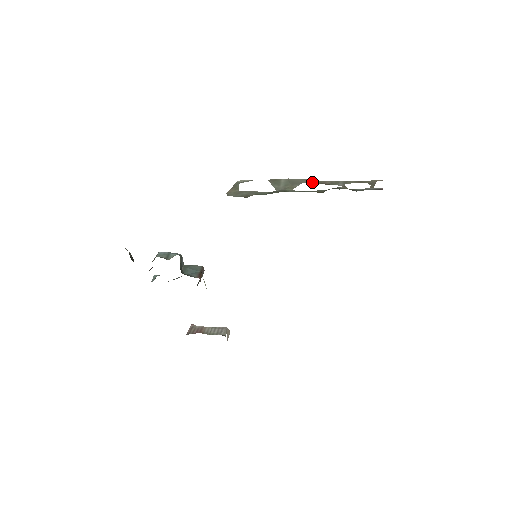
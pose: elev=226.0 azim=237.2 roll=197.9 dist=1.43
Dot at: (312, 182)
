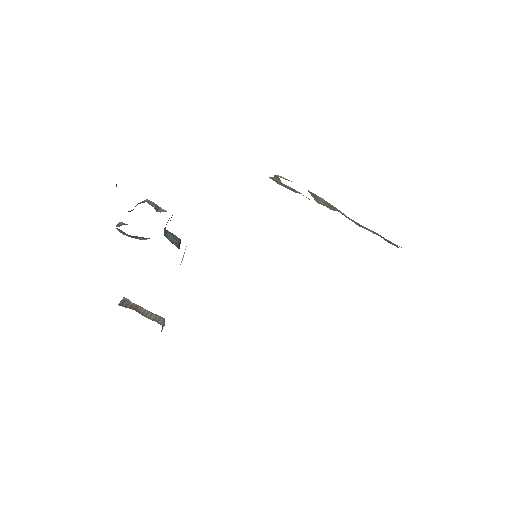
Dot at: (345, 215)
